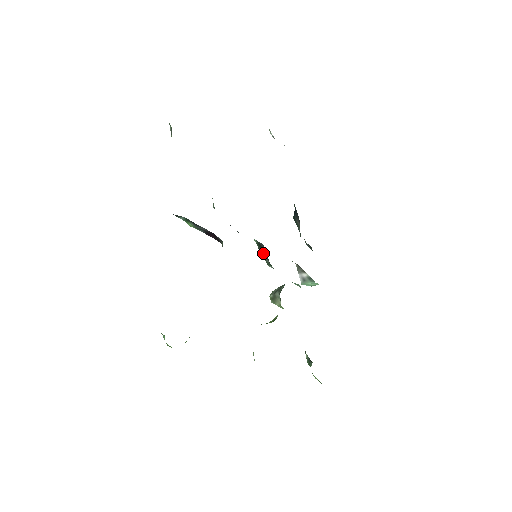
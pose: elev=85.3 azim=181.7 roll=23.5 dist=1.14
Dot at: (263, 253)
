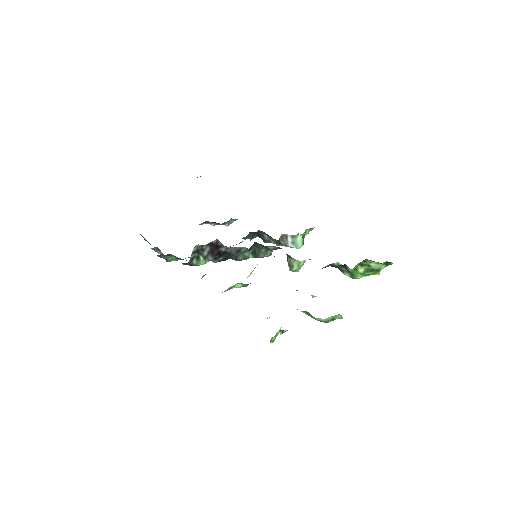
Dot at: (258, 252)
